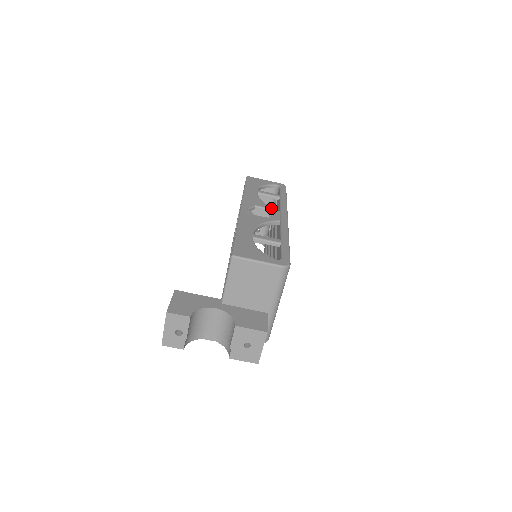
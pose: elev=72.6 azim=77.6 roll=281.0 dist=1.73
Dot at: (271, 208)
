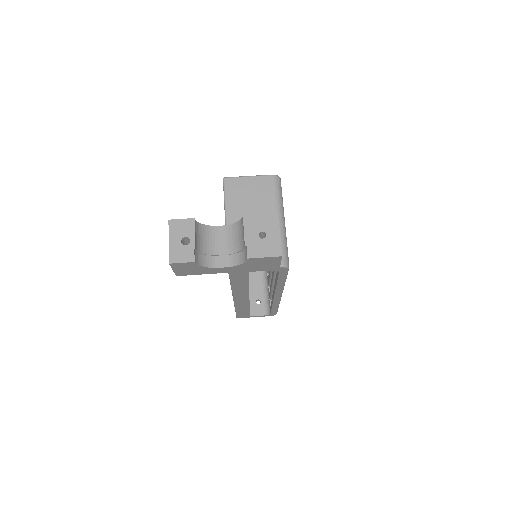
Dot at: occluded
